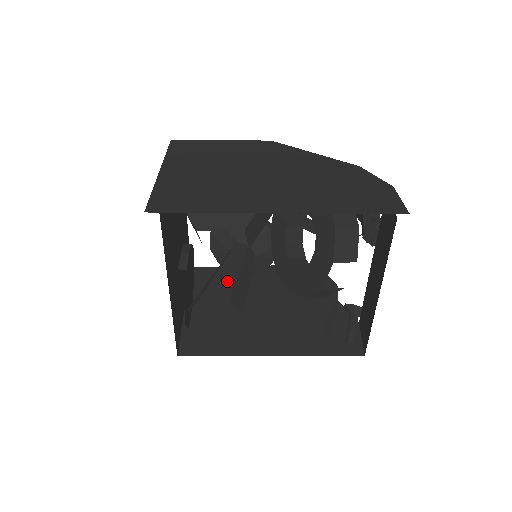
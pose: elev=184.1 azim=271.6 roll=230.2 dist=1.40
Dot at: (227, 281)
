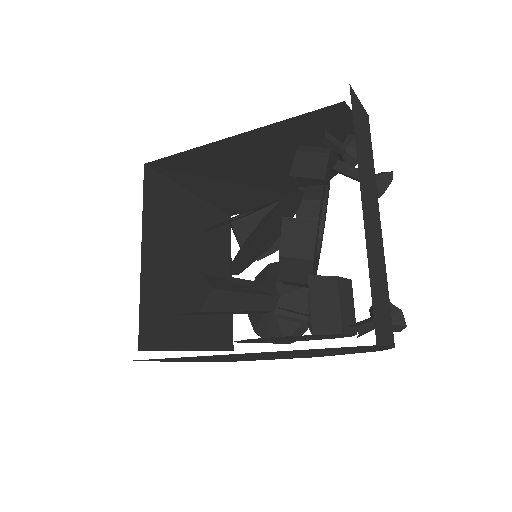
Dot at: occluded
